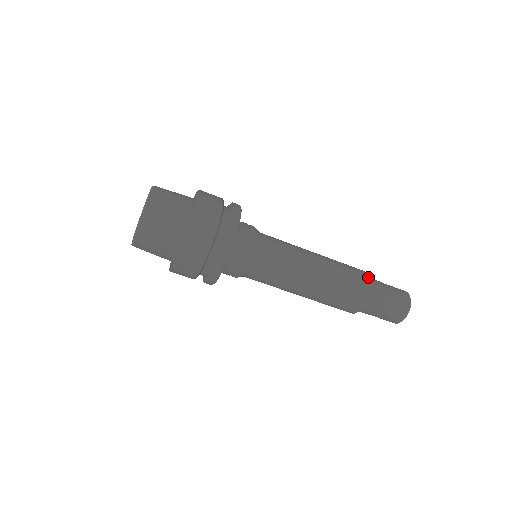
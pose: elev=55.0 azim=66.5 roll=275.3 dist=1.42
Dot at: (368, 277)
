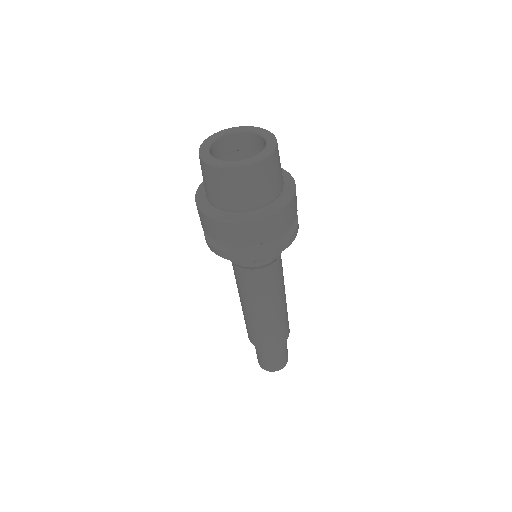
Dot at: occluded
